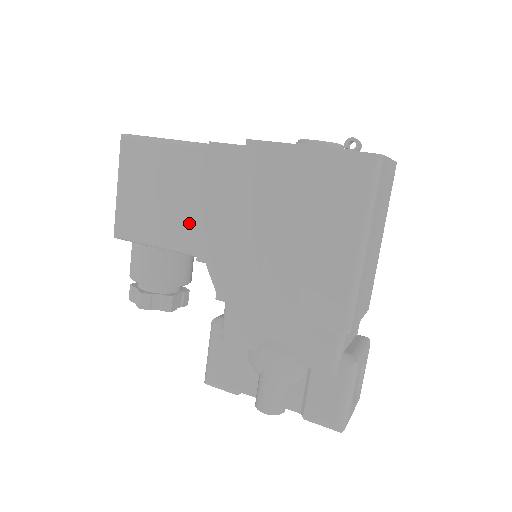
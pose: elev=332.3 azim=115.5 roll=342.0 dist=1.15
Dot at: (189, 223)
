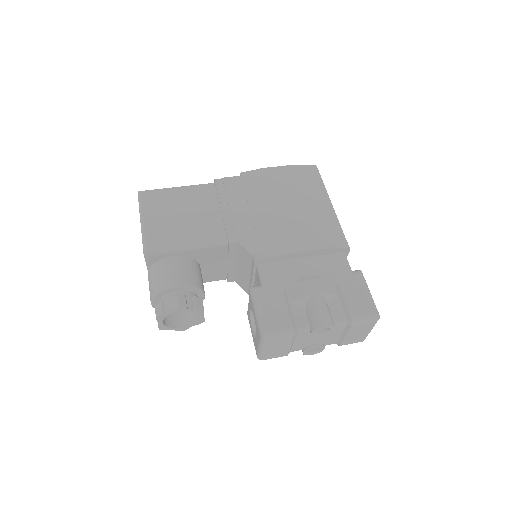
Dot at: (214, 225)
